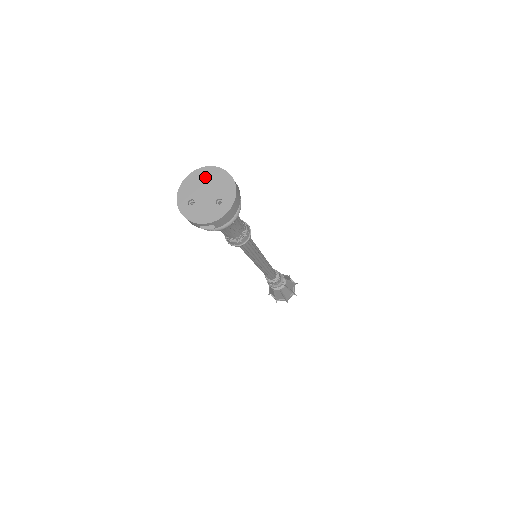
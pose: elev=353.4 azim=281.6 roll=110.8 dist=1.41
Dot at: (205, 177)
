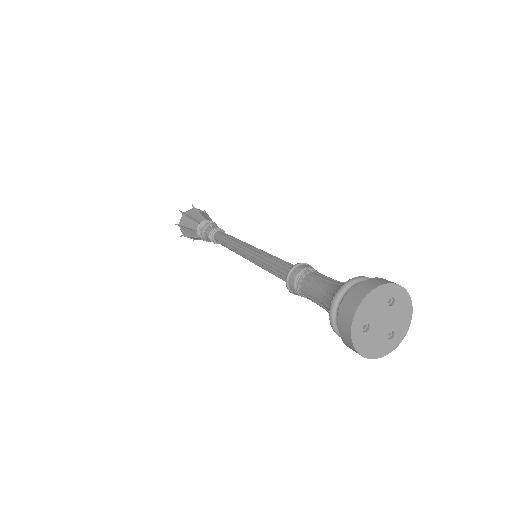
Dot at: (390, 298)
